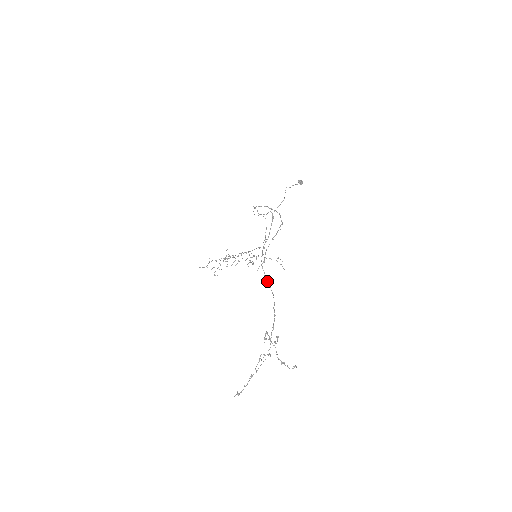
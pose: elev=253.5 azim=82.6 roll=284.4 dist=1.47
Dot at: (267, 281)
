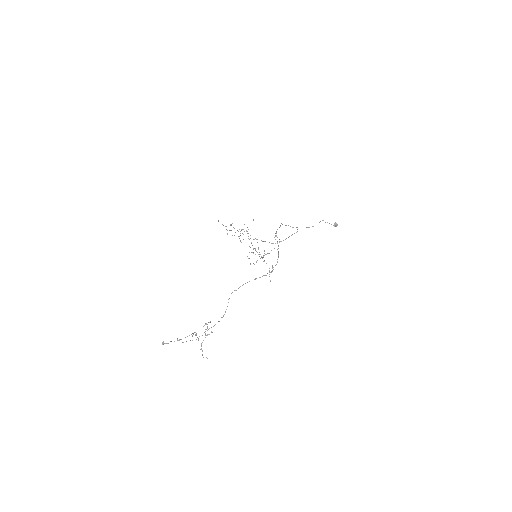
Dot at: occluded
